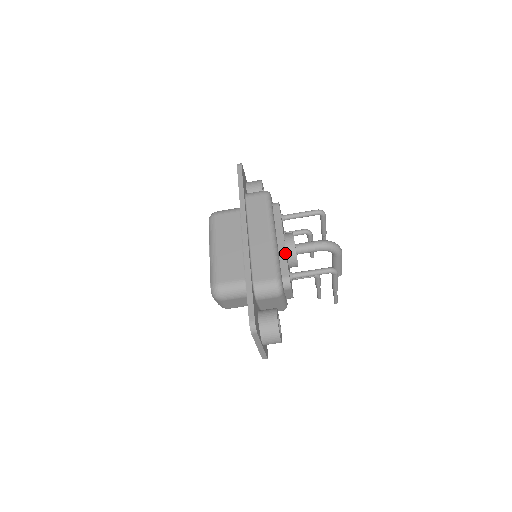
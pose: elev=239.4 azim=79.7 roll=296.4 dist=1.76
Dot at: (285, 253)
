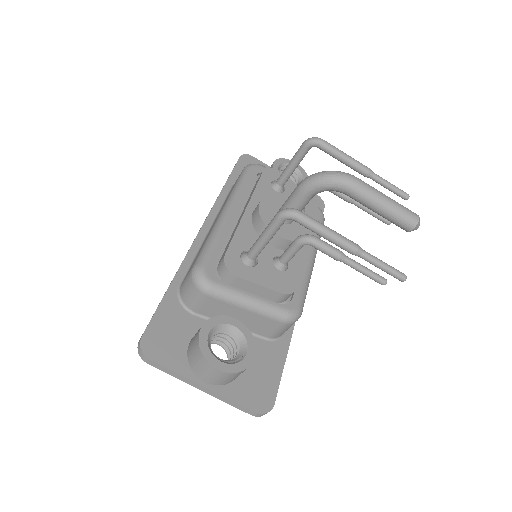
Dot at: (237, 227)
